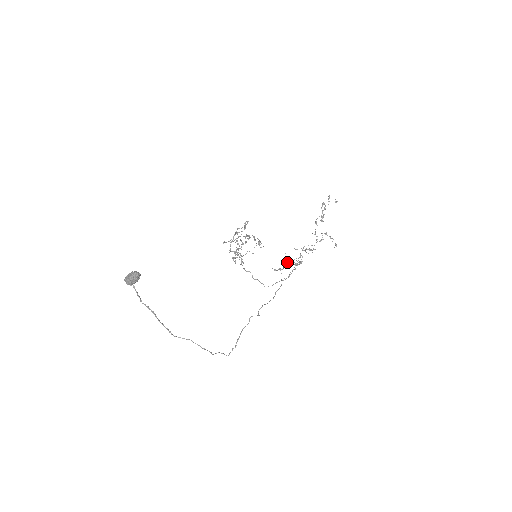
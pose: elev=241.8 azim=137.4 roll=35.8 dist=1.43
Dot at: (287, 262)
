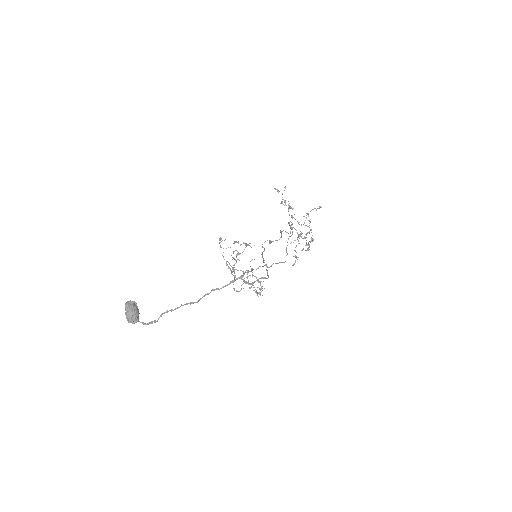
Dot at: occluded
